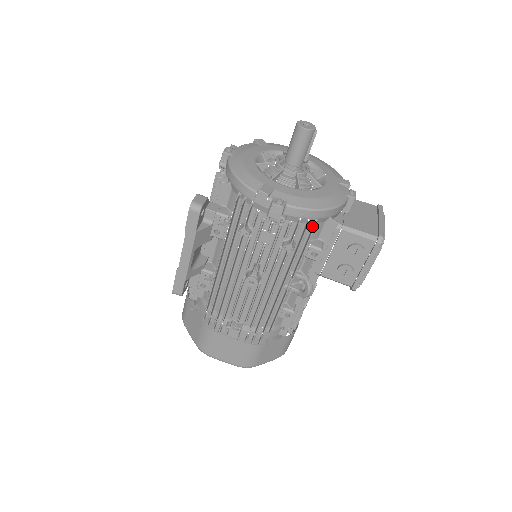
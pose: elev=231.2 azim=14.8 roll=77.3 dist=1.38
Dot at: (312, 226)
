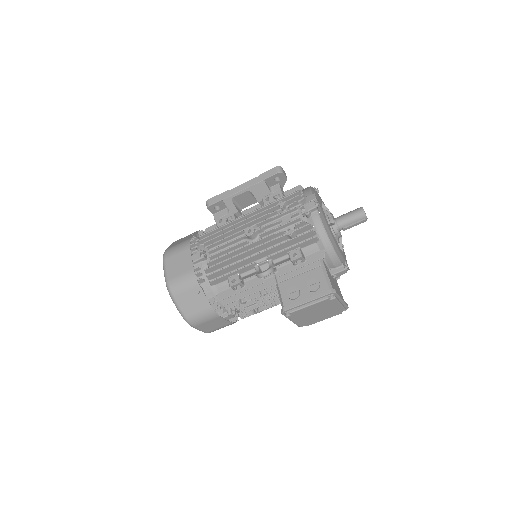
Dot at: (313, 240)
